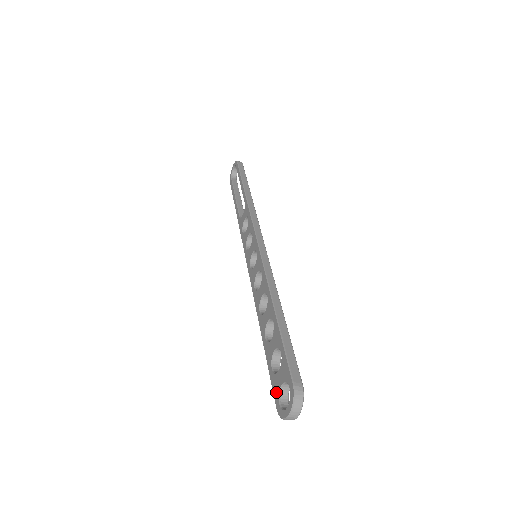
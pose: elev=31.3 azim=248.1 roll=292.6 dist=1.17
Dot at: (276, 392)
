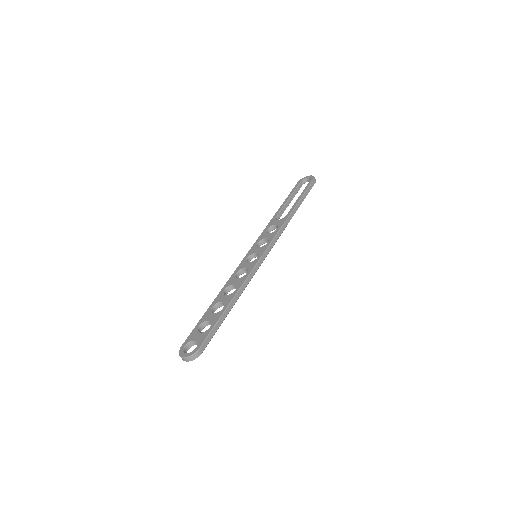
Dot at: (189, 339)
